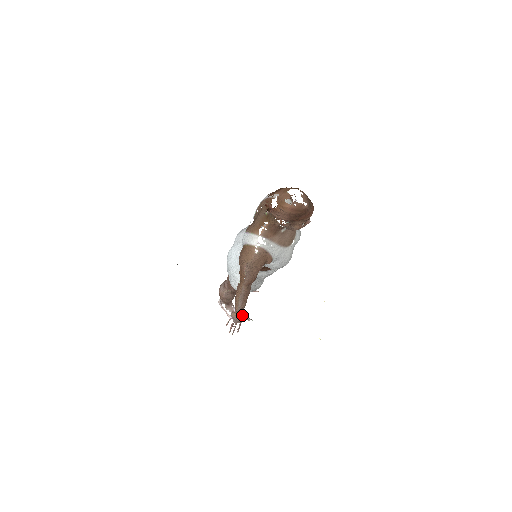
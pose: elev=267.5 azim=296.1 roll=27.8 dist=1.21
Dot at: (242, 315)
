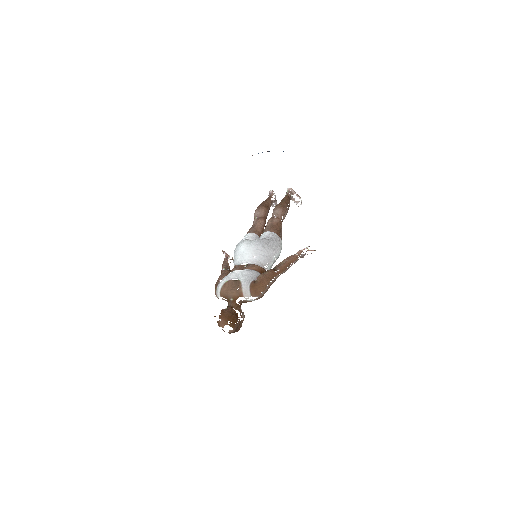
Dot at: occluded
